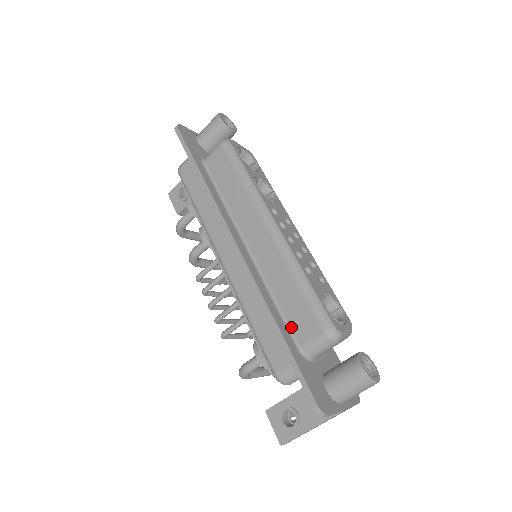
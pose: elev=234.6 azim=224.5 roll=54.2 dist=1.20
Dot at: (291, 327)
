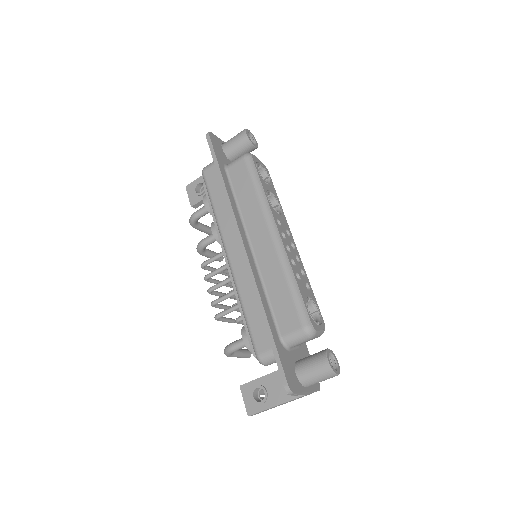
Dot at: (277, 319)
